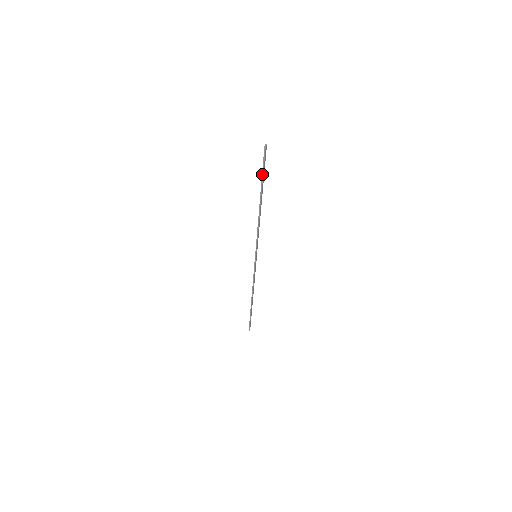
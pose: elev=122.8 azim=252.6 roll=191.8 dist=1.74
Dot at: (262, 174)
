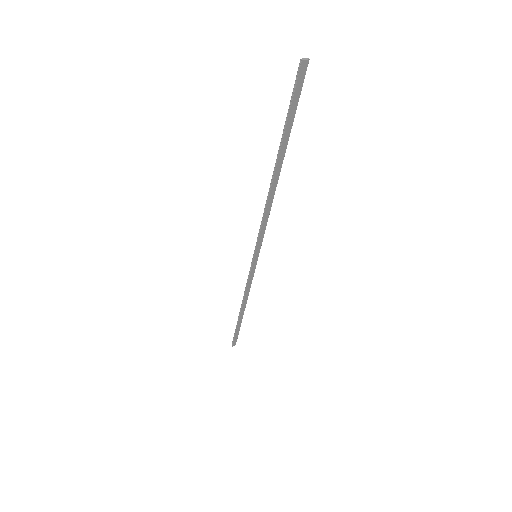
Dot at: (286, 119)
